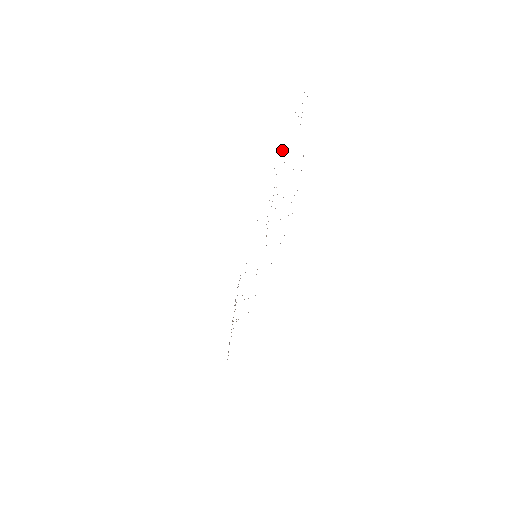
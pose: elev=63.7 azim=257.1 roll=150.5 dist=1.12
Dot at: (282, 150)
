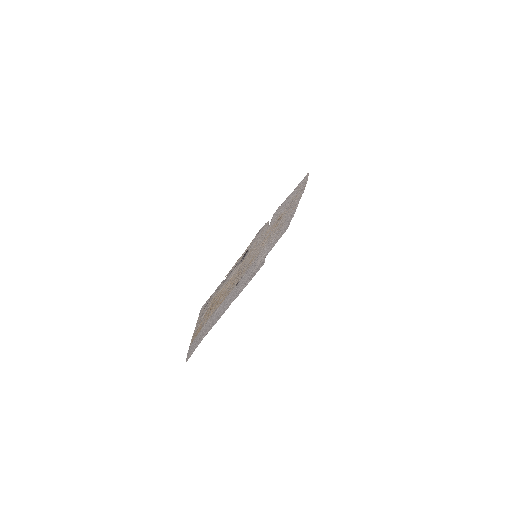
Dot at: occluded
